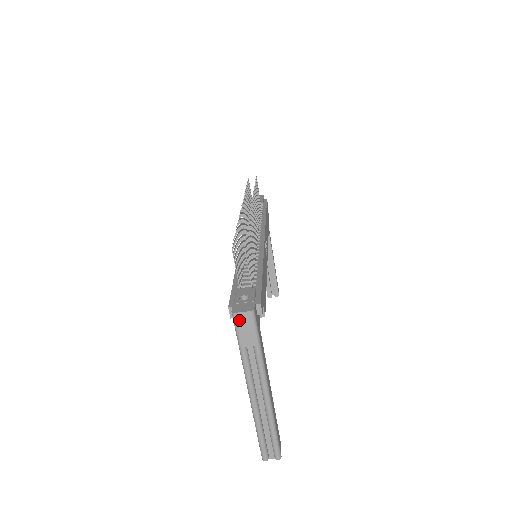
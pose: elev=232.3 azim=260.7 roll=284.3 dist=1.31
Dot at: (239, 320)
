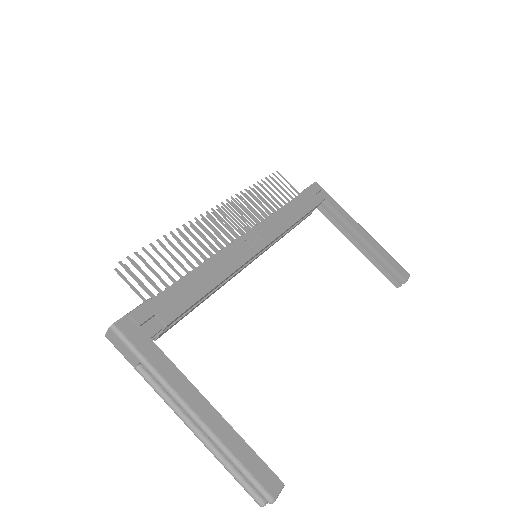
Dot at: (112, 341)
